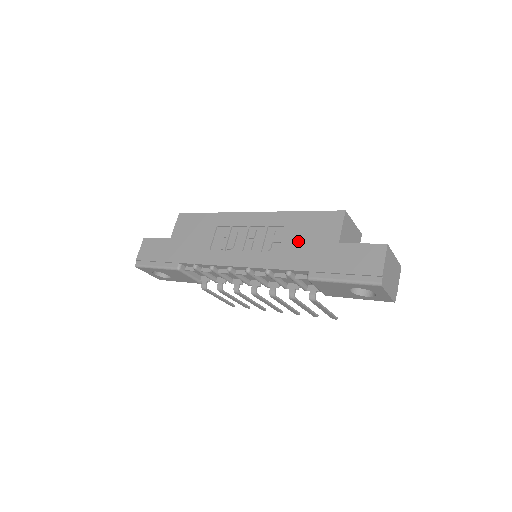
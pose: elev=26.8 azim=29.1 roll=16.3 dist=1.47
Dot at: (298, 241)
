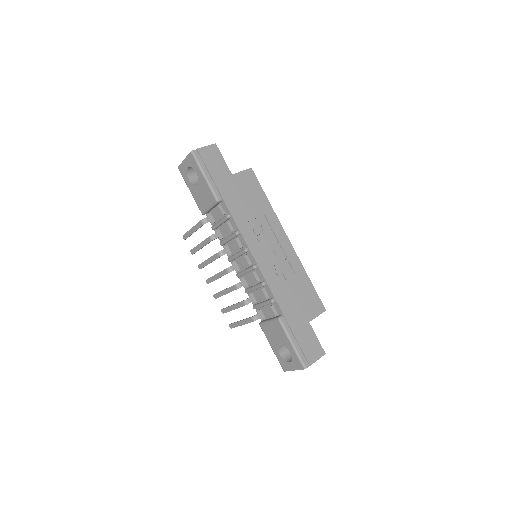
Dot at: (294, 292)
